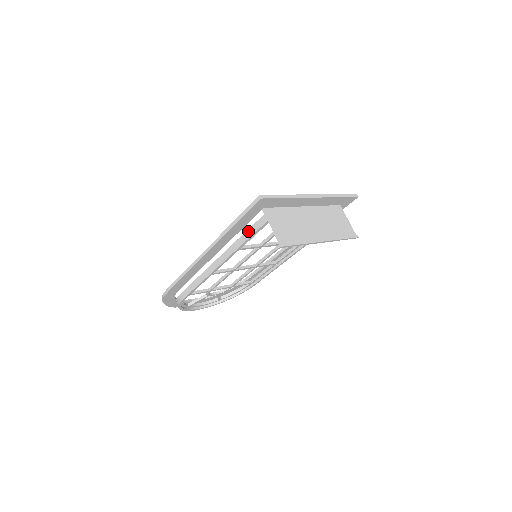
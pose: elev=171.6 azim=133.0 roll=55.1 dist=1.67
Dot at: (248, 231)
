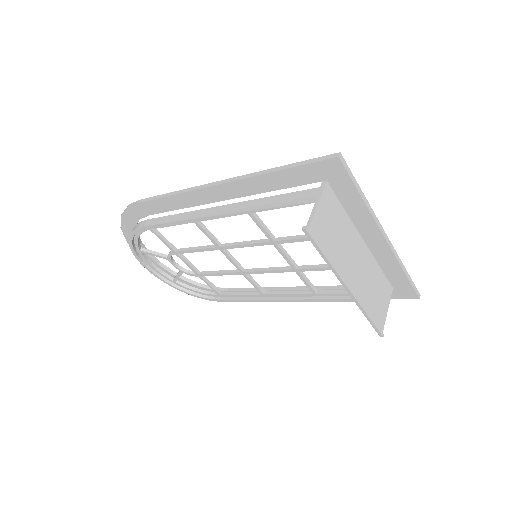
Dot at: (283, 195)
